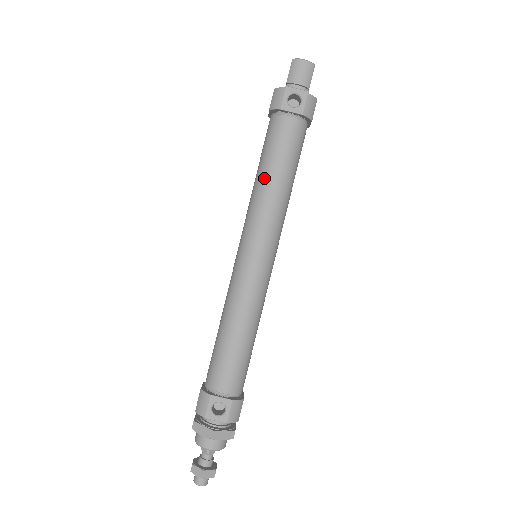
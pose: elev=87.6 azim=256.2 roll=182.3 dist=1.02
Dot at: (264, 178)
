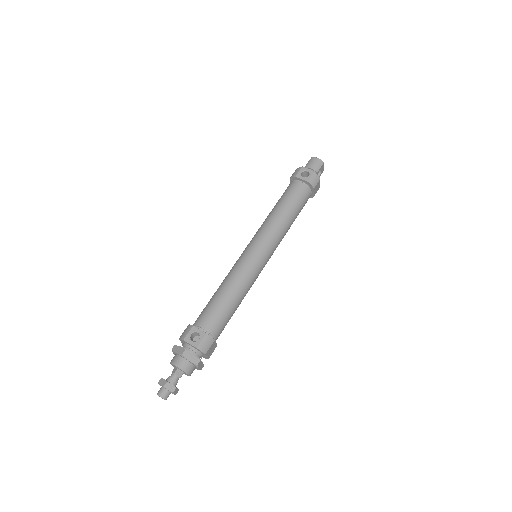
Dot at: (275, 210)
